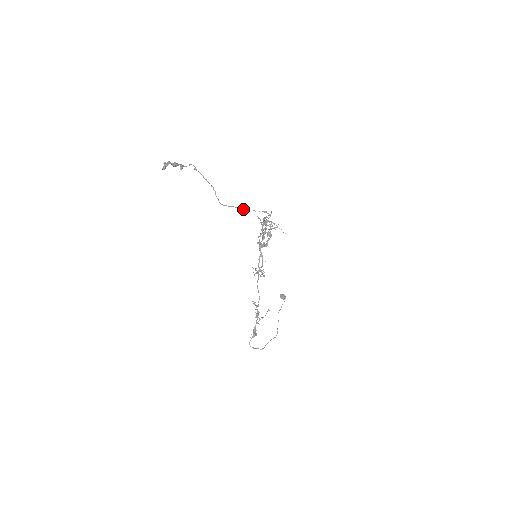
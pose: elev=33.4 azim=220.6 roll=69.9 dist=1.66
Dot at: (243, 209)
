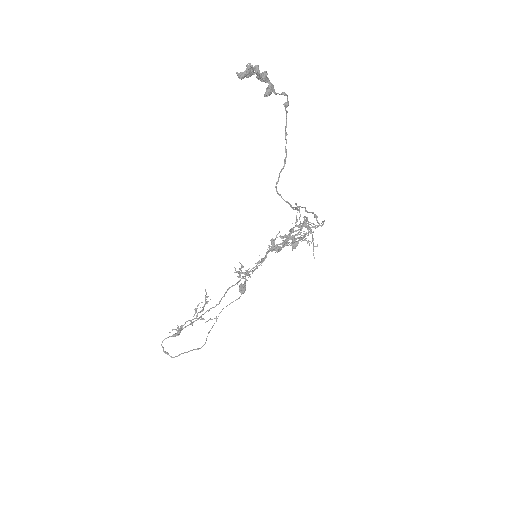
Dot at: (297, 209)
